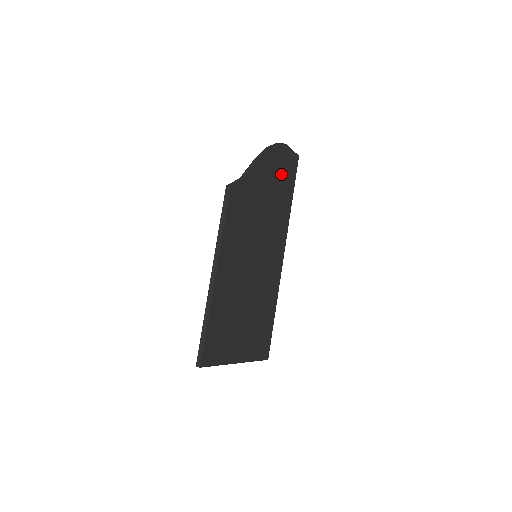
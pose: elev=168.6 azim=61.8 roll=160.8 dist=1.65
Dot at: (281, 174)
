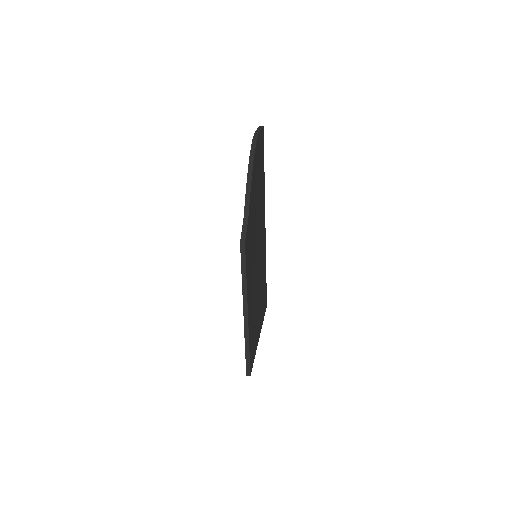
Dot at: (259, 166)
